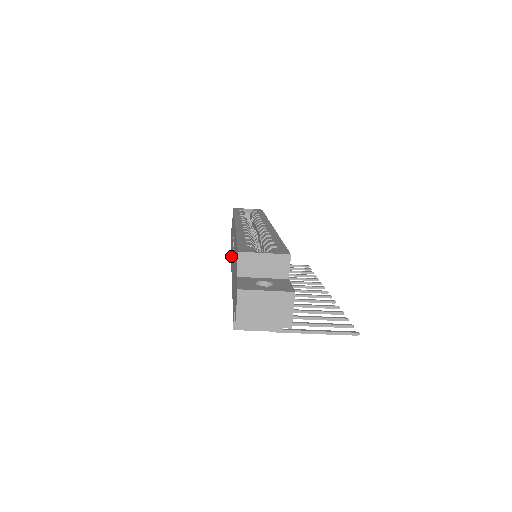
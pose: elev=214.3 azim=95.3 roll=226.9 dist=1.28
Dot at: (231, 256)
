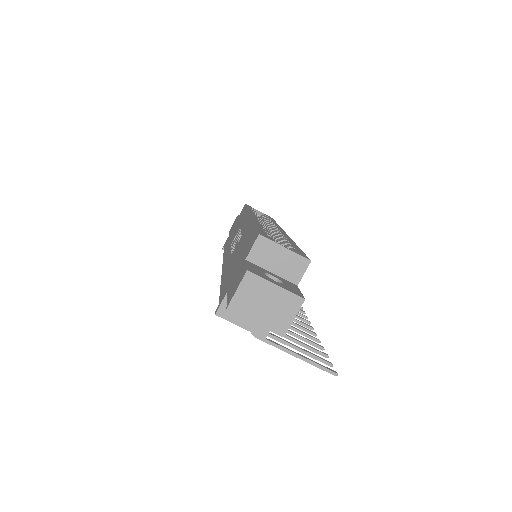
Dot at: (226, 248)
